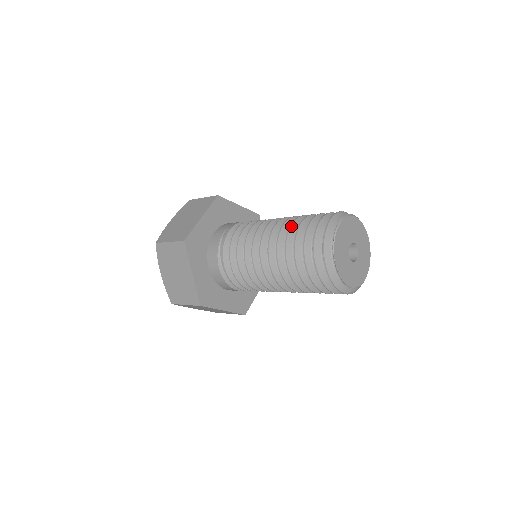
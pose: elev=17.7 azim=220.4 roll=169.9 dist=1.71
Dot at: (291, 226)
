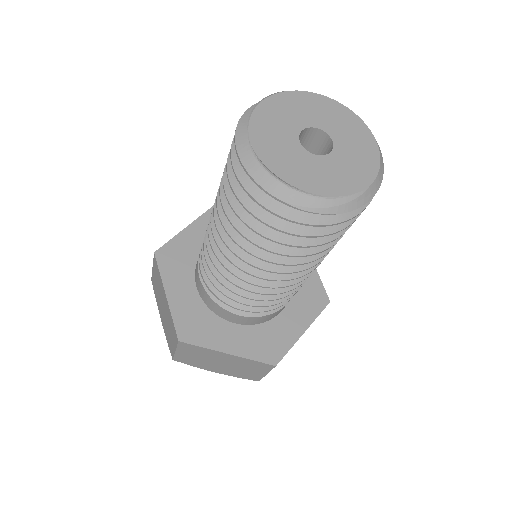
Dot at: occluded
